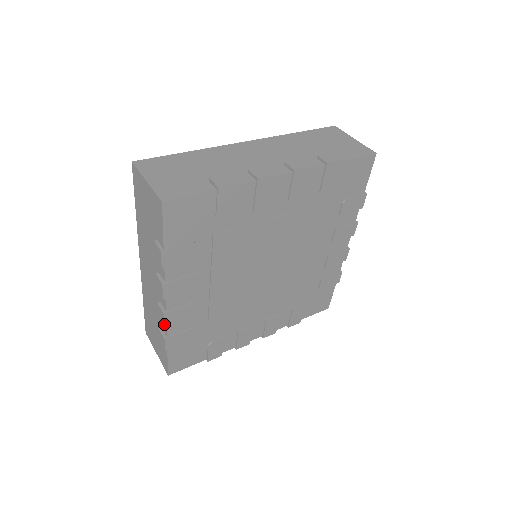
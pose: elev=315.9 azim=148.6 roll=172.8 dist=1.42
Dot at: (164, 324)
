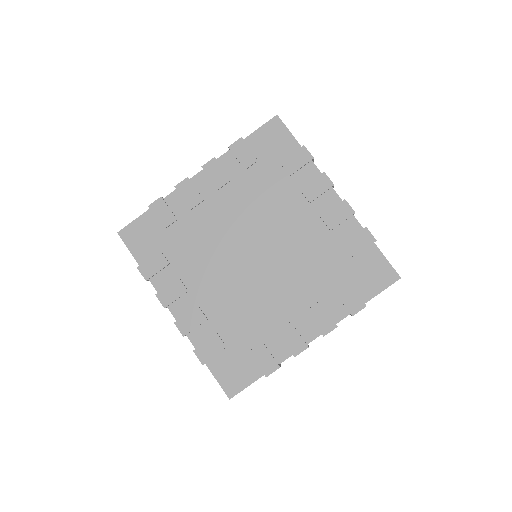
Dot at: (182, 334)
